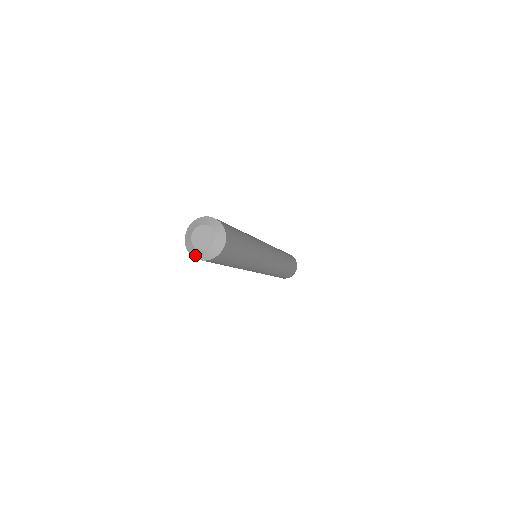
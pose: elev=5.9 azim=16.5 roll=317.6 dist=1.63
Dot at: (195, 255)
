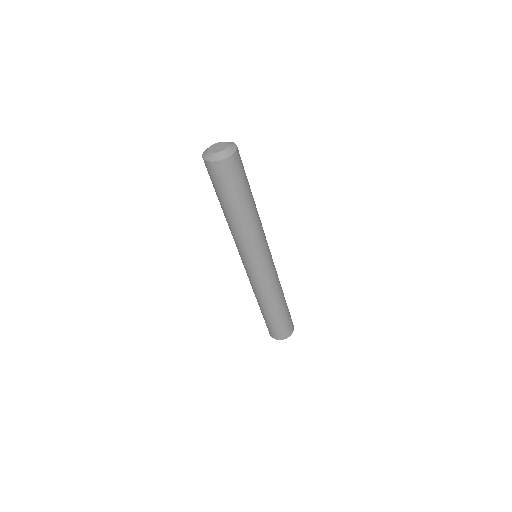
Dot at: (205, 157)
